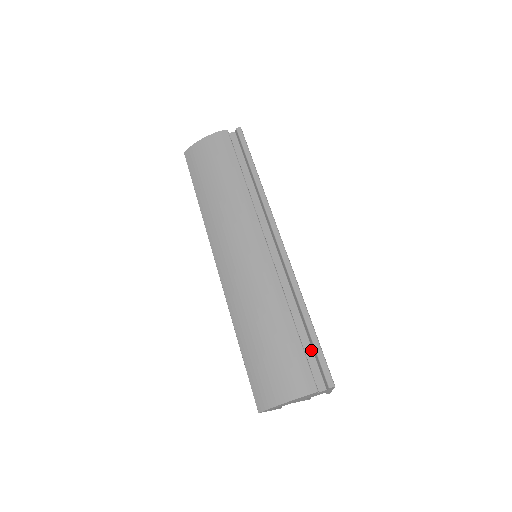
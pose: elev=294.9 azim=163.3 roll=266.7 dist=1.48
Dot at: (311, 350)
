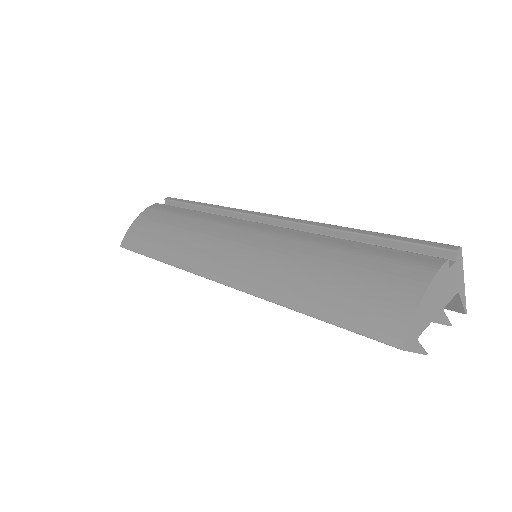
Dot at: occluded
